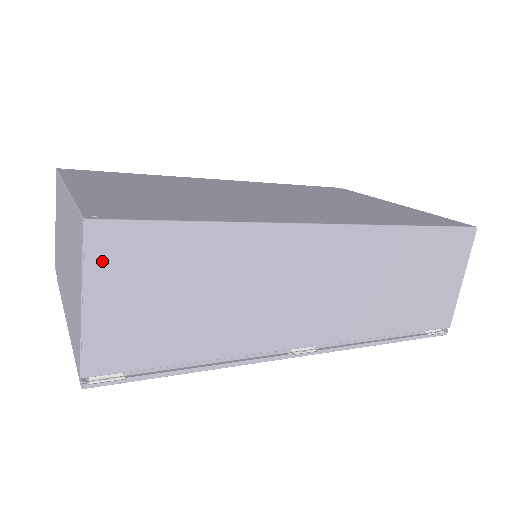
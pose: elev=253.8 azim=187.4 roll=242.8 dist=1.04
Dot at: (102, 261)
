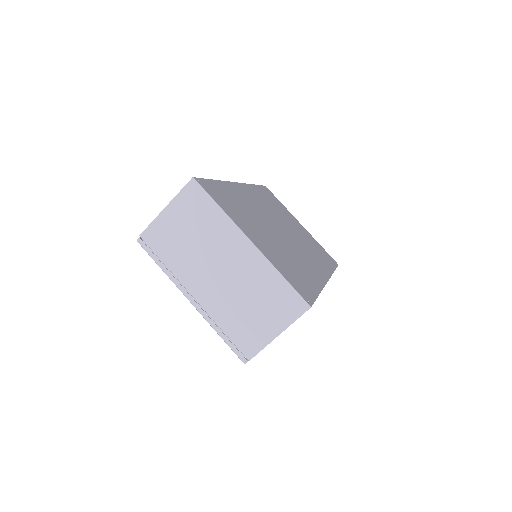
Dot at: occluded
